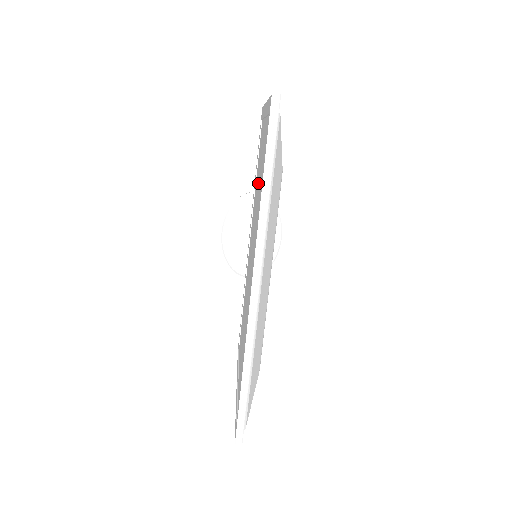
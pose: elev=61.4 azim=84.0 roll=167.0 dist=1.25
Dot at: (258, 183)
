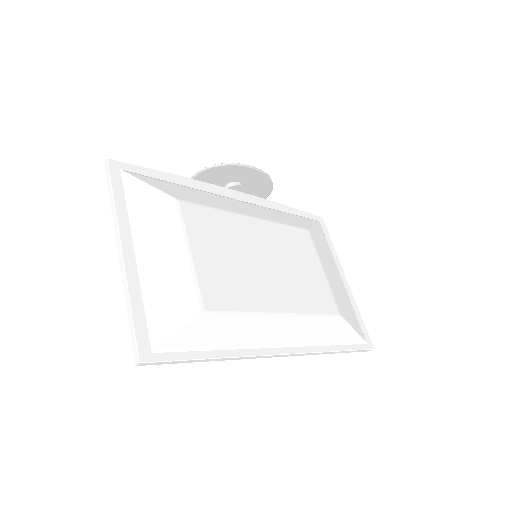
Dot at: occluded
